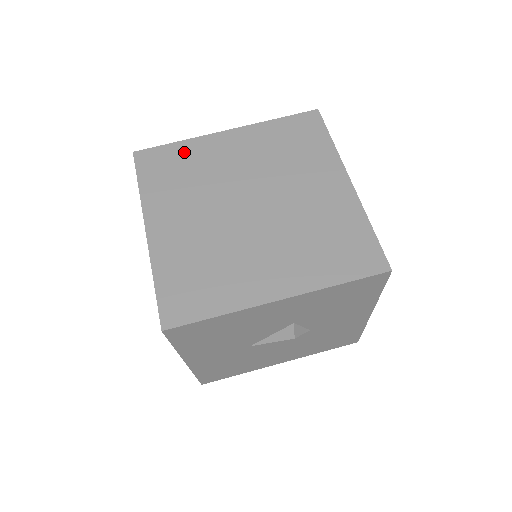
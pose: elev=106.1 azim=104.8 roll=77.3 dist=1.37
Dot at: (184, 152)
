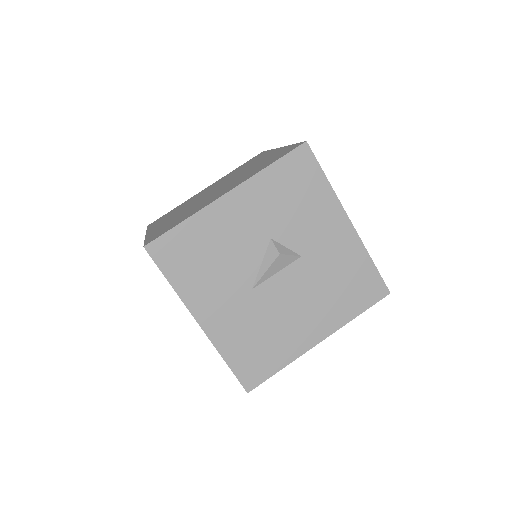
Dot at: occluded
